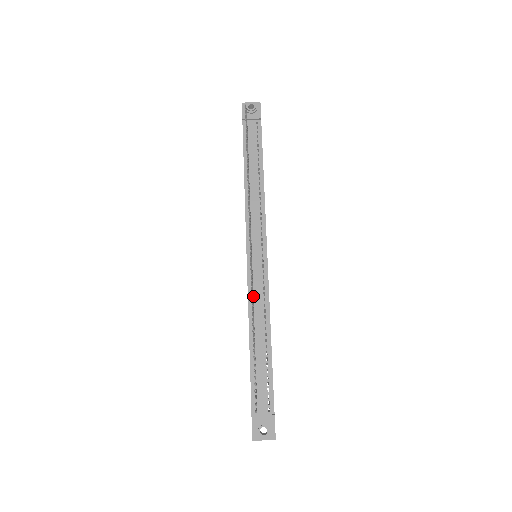
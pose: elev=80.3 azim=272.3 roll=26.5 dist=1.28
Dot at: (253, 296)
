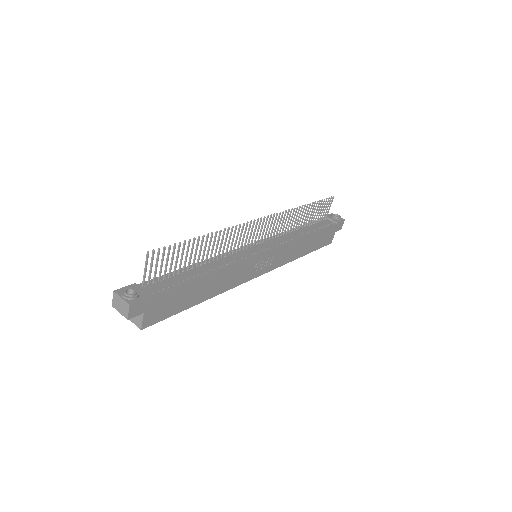
Dot at: (228, 255)
